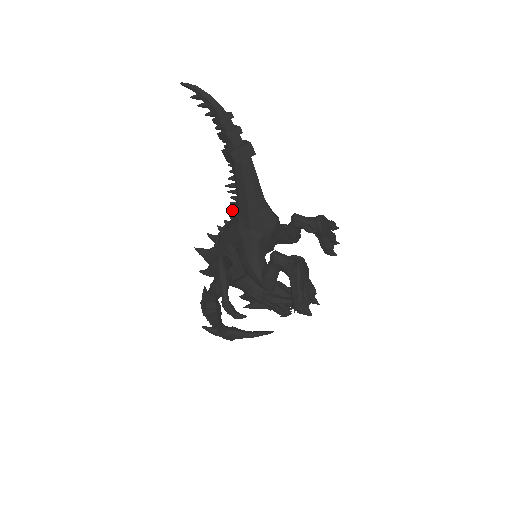
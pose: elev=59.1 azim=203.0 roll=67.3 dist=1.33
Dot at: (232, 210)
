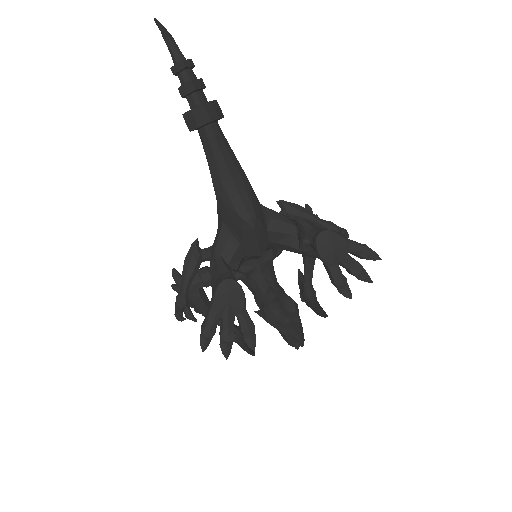
Dot at: occluded
